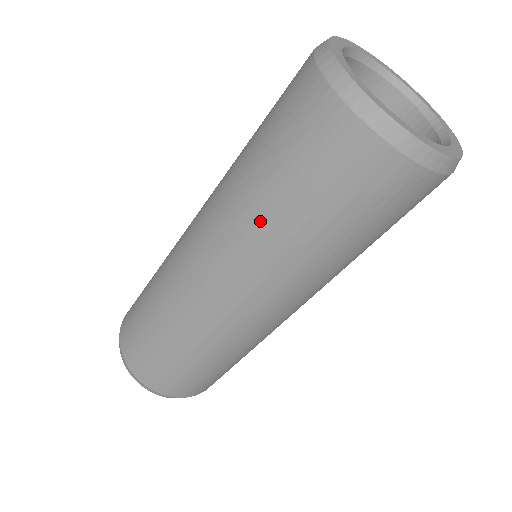
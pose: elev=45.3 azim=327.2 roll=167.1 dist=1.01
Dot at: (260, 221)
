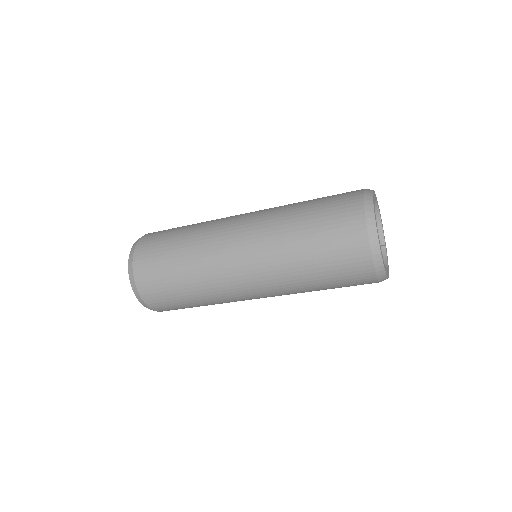
Dot at: (294, 264)
